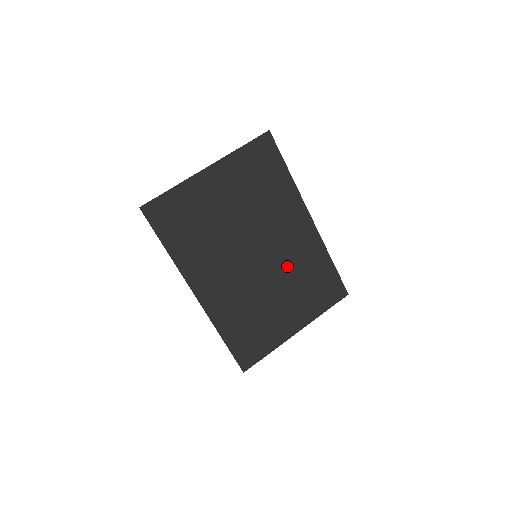
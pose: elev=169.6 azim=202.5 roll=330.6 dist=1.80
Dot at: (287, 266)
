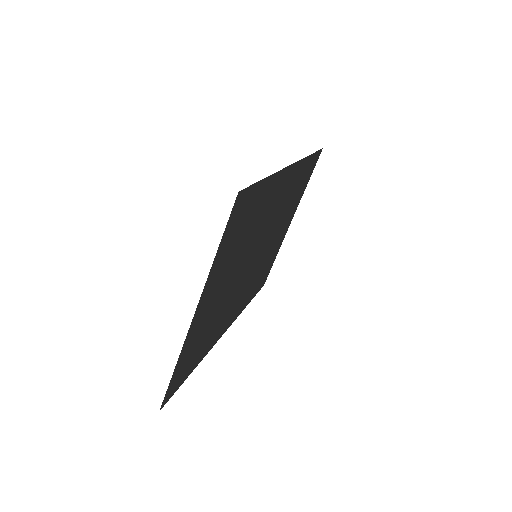
Dot at: (279, 217)
